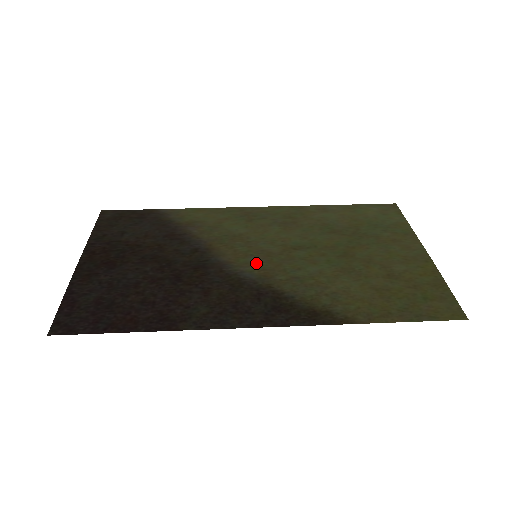
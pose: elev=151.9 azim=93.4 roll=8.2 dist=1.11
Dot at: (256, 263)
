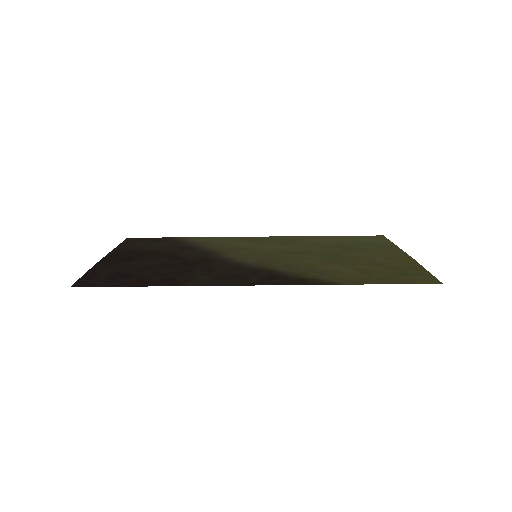
Dot at: (255, 258)
